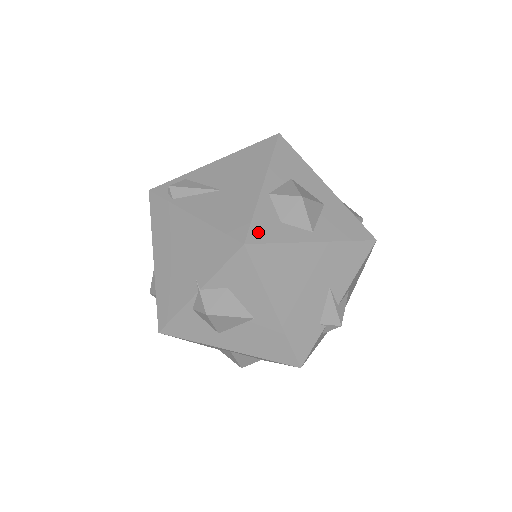
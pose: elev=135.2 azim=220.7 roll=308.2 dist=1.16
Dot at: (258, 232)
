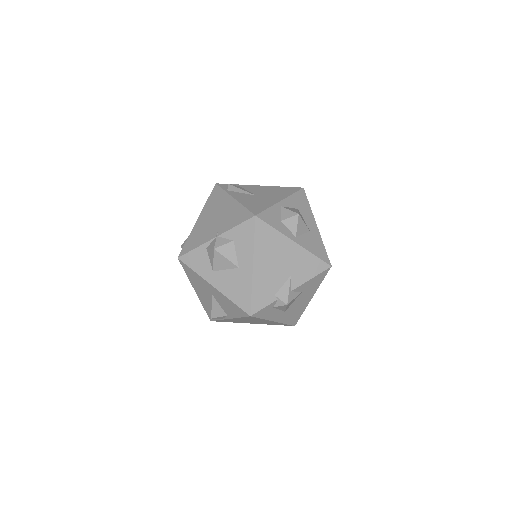
Dot at: (266, 216)
